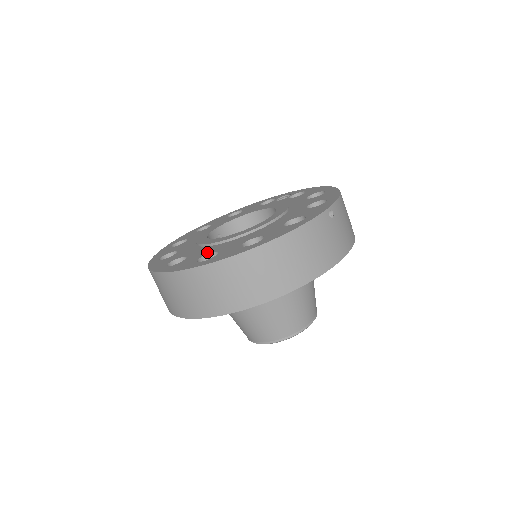
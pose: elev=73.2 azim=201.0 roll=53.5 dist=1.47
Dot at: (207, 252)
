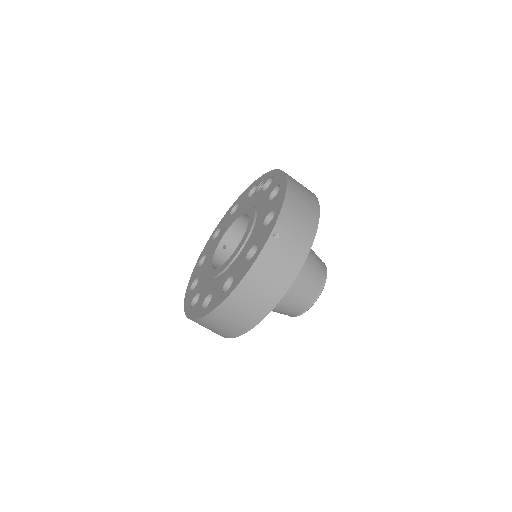
Dot at: (208, 292)
